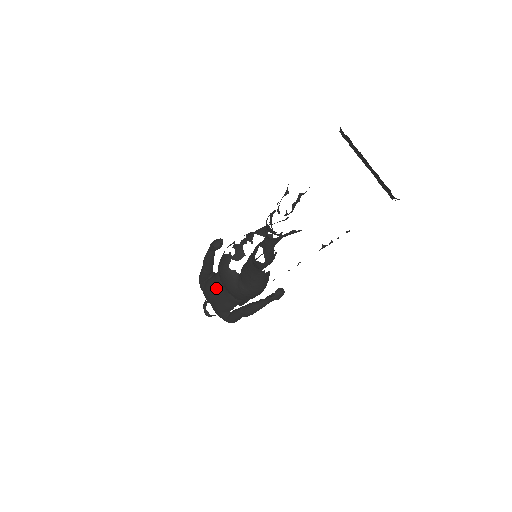
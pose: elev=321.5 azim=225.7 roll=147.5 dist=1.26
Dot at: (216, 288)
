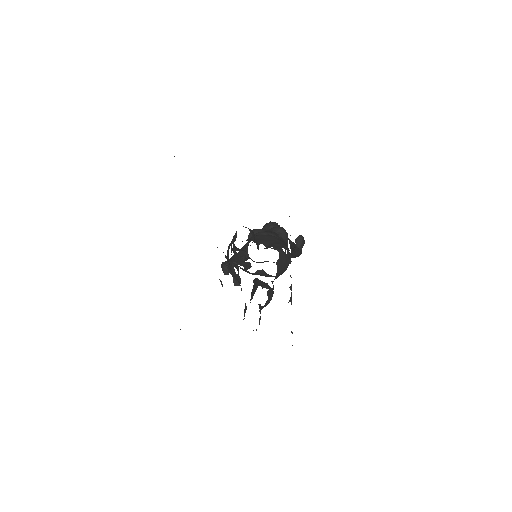
Dot at: occluded
